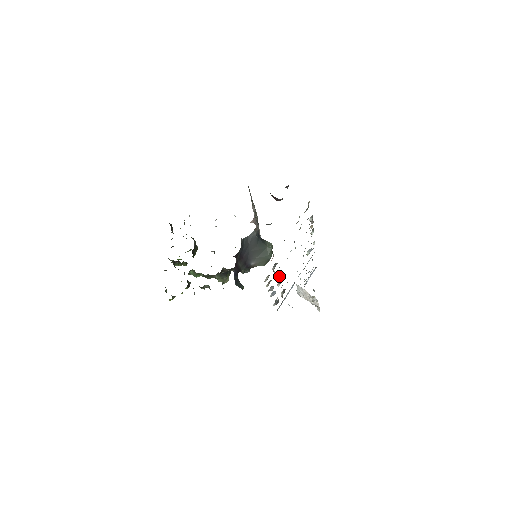
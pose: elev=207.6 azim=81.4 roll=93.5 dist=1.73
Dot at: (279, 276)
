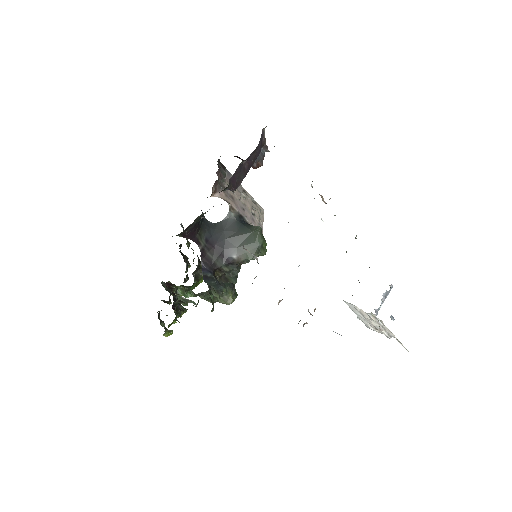
Dot at: occluded
